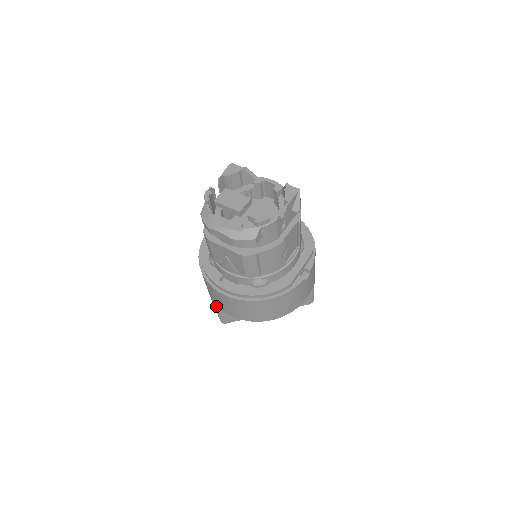
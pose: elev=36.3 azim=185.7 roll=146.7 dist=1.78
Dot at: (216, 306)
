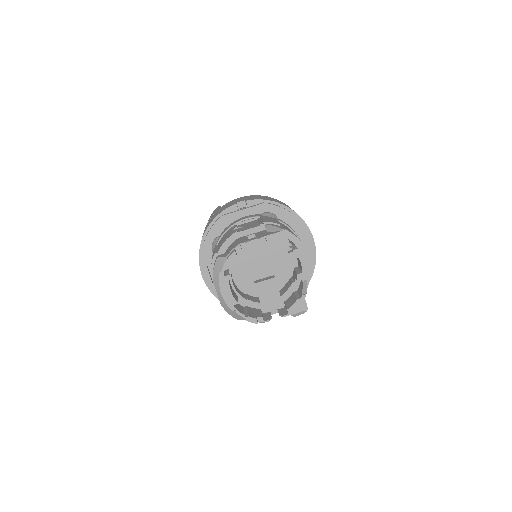
Dot at: occluded
